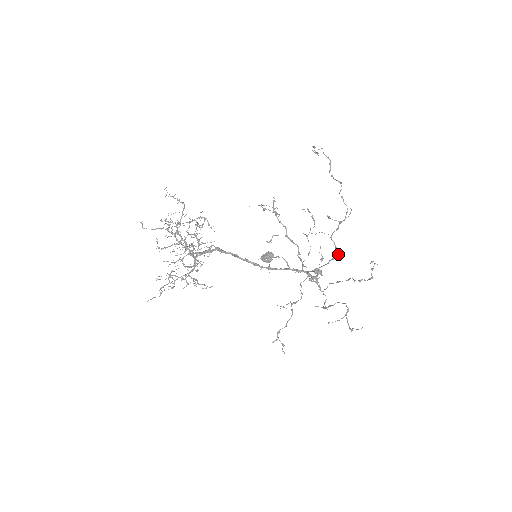
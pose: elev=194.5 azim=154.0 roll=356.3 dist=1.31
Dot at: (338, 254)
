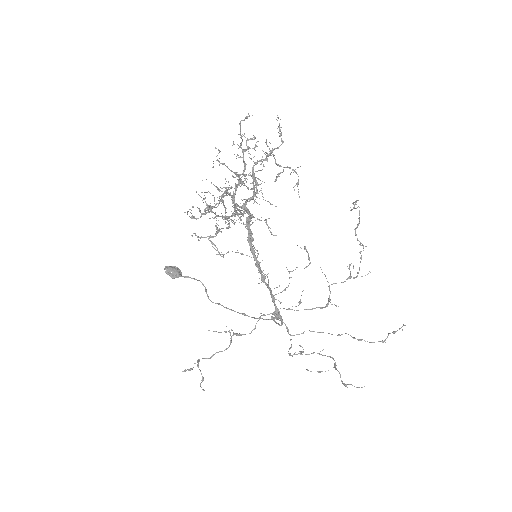
Dot at: occluded
